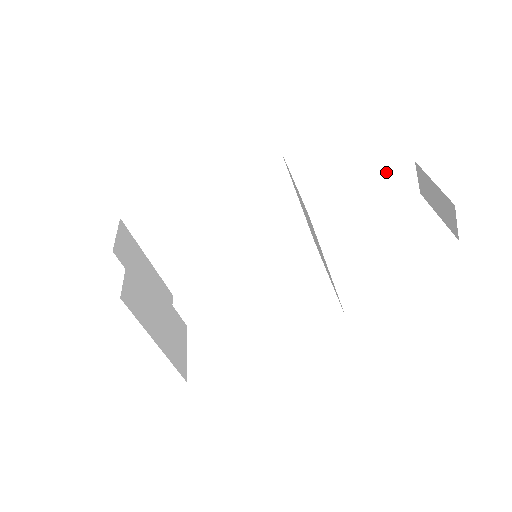
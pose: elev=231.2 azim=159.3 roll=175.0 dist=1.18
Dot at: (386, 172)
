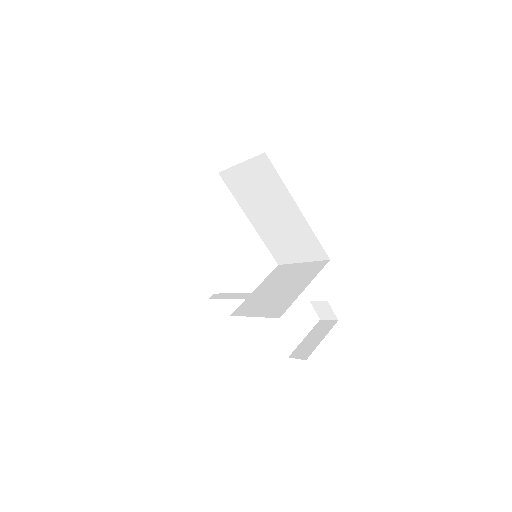
Dot at: occluded
